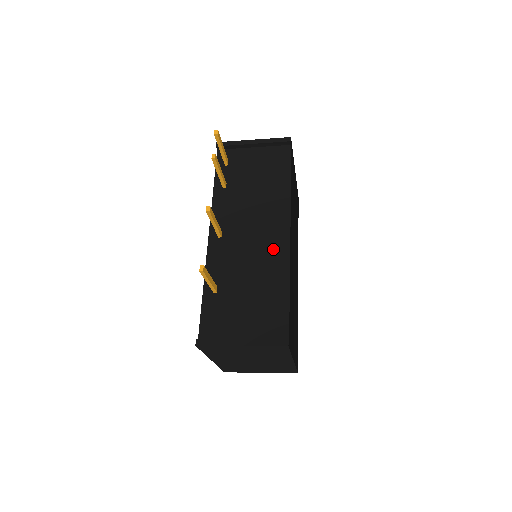
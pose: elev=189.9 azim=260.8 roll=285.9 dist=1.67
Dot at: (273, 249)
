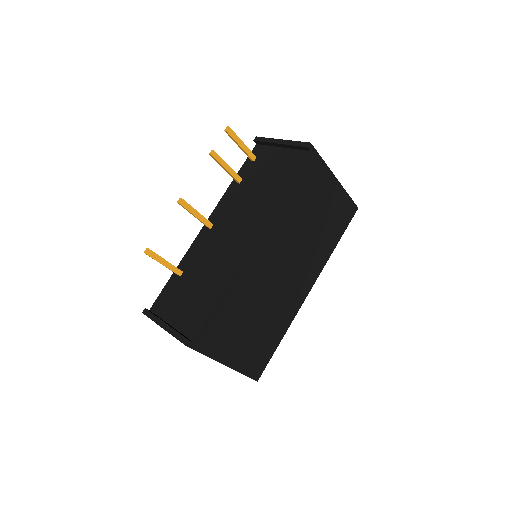
Dot at: (233, 254)
